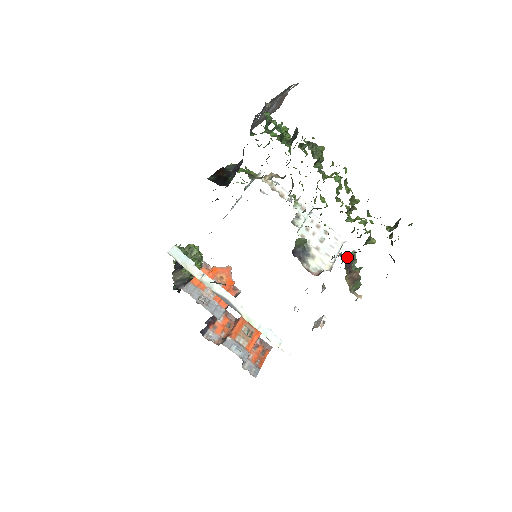
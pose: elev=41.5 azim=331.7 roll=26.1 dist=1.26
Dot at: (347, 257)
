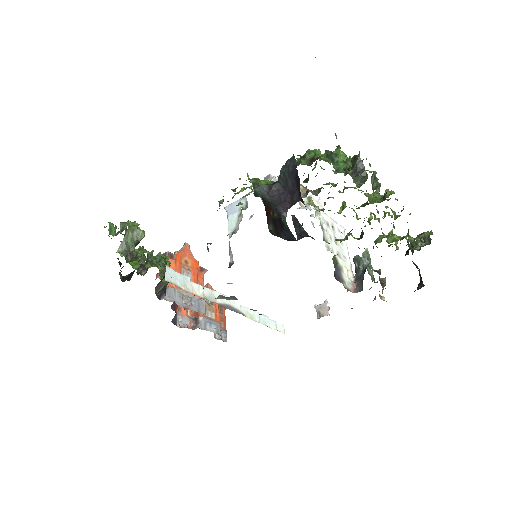
Dot at: (367, 261)
